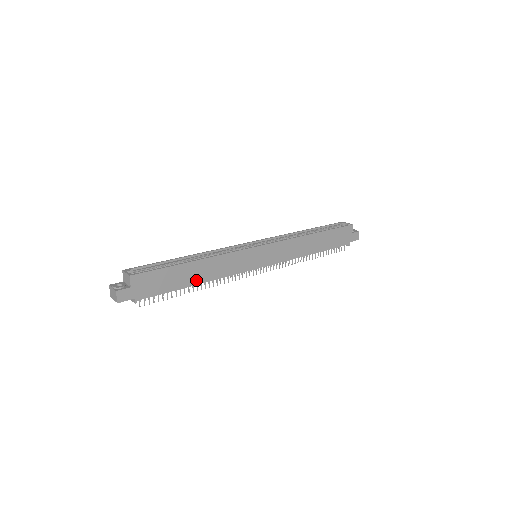
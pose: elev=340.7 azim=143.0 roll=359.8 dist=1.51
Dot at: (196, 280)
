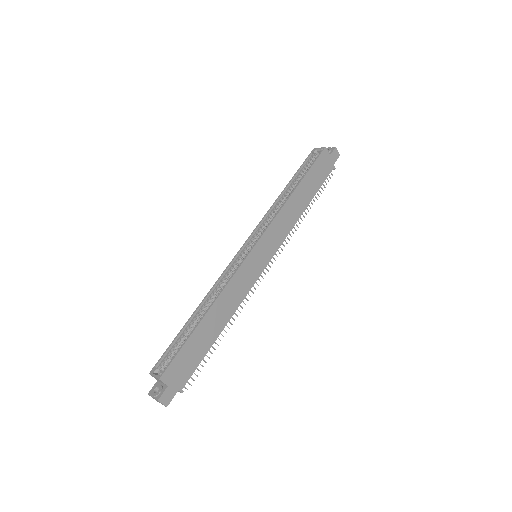
Dot at: (219, 328)
